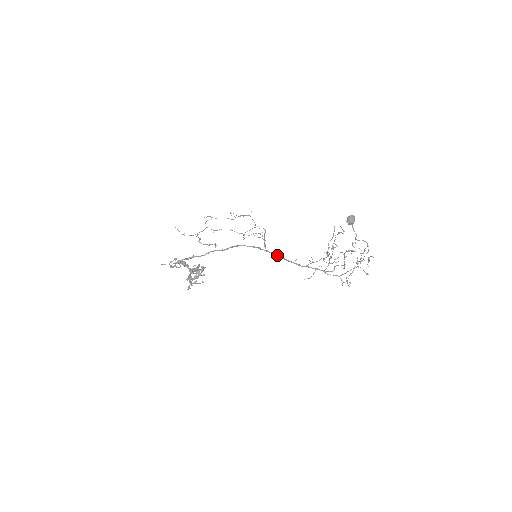
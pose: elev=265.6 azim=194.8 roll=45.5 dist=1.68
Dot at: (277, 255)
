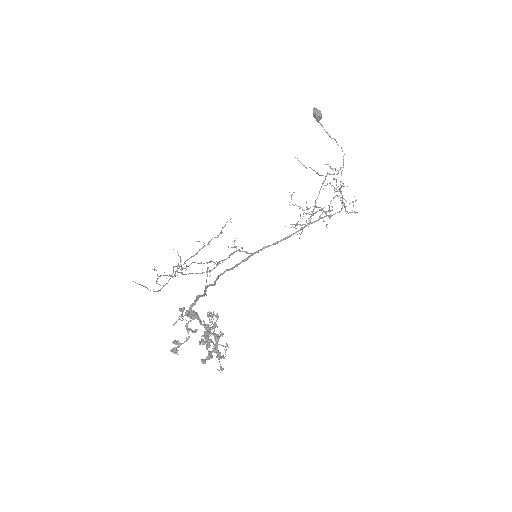
Dot at: occluded
